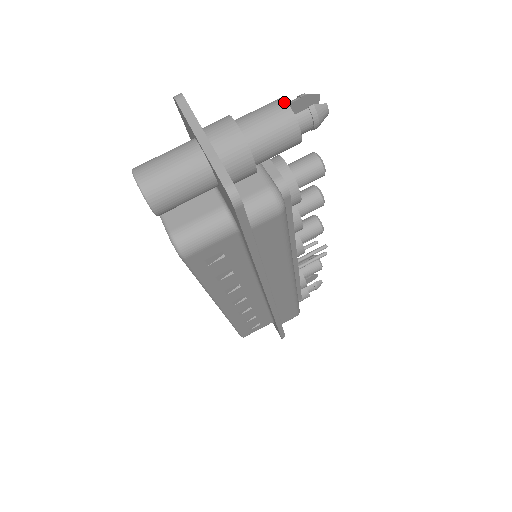
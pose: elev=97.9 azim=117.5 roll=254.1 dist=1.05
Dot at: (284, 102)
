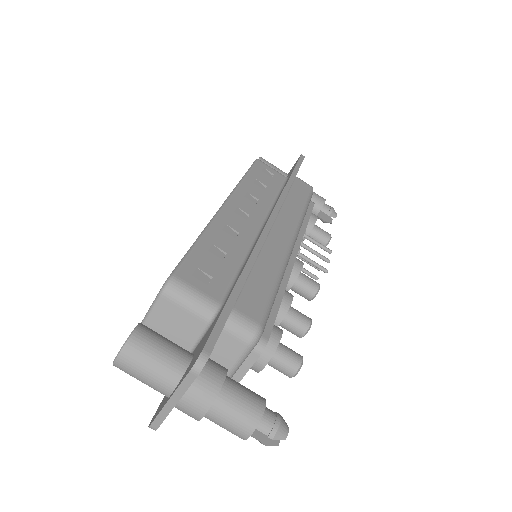
Dot at: (249, 434)
